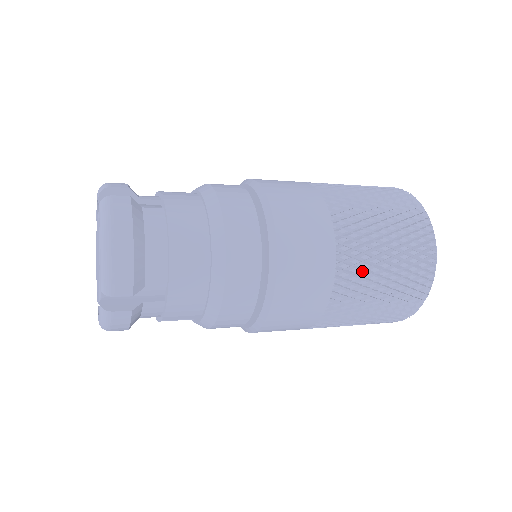
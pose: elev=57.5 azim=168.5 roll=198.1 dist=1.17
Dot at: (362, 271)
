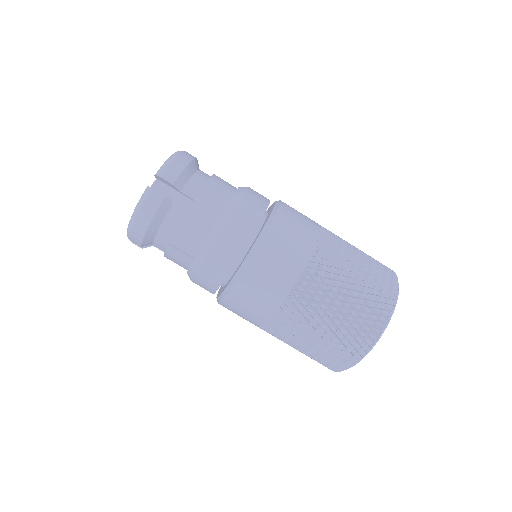
Dot at: (335, 261)
